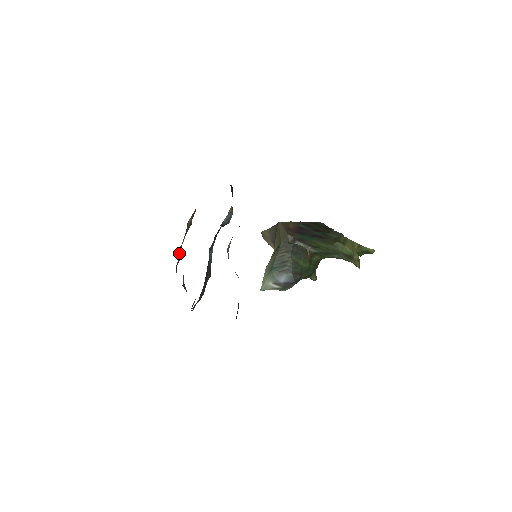
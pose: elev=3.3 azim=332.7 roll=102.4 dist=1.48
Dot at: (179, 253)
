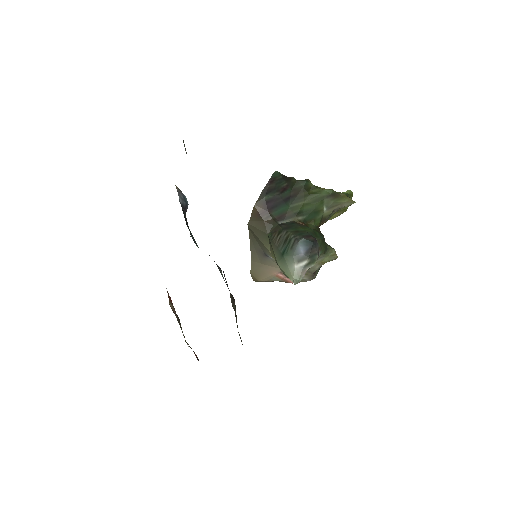
Dot at: occluded
